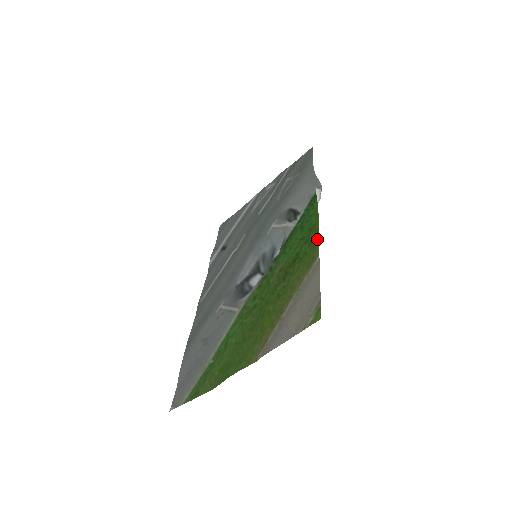
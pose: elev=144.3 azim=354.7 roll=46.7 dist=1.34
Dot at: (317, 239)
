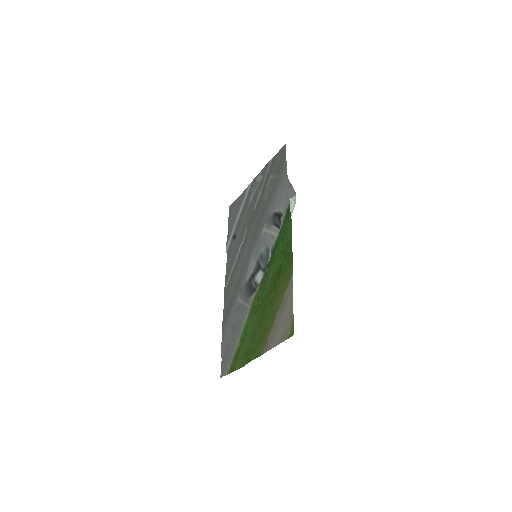
Dot at: (291, 258)
